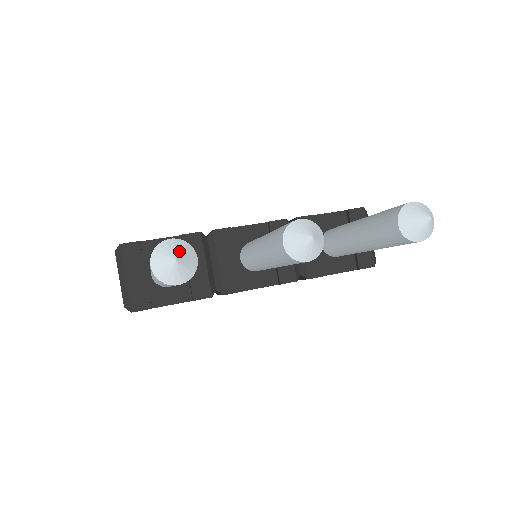
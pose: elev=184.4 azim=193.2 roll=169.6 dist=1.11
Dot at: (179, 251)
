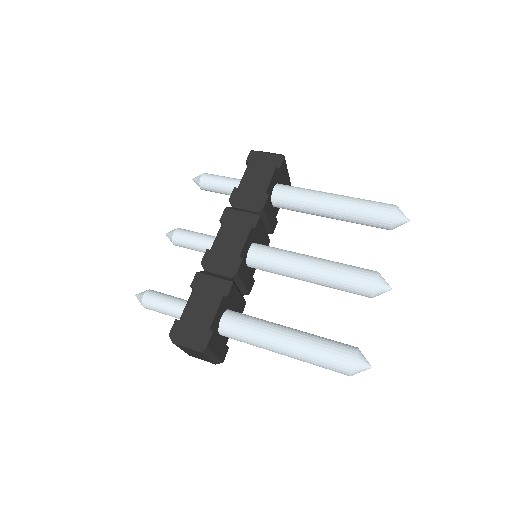
Dot at: (365, 361)
